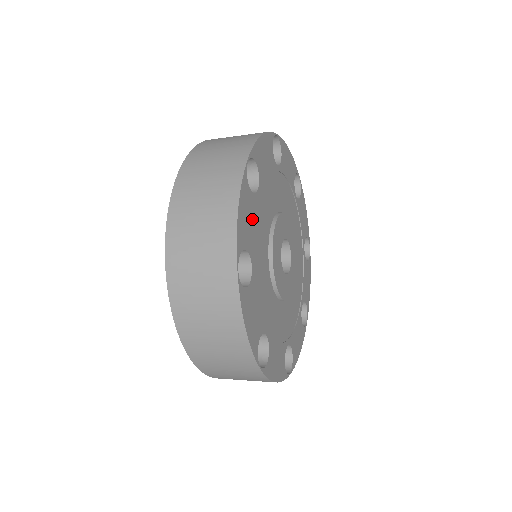
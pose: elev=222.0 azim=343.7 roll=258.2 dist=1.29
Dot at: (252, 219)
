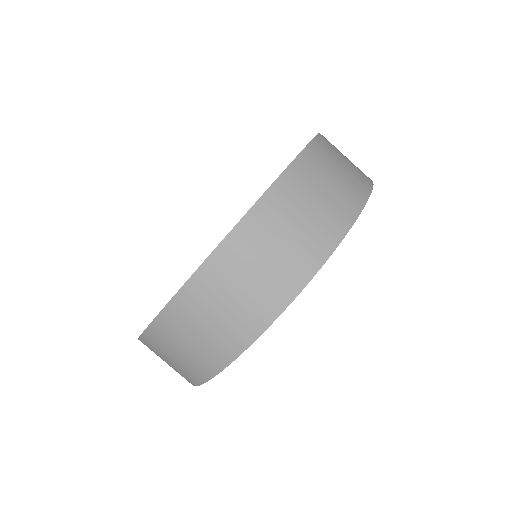
Dot at: occluded
